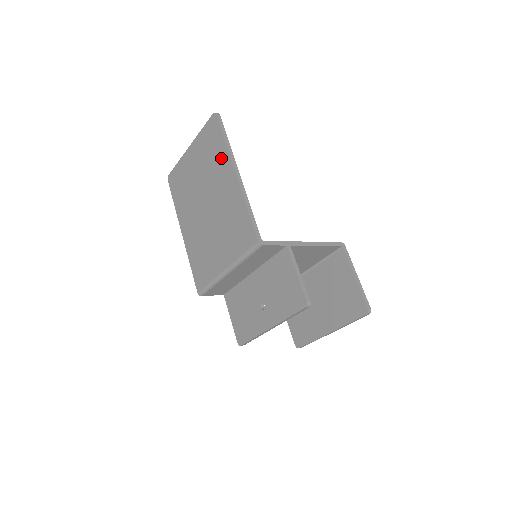
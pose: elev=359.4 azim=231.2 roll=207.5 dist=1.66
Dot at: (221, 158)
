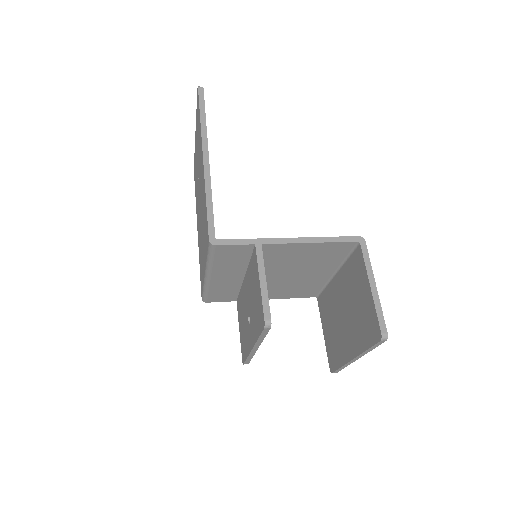
Dot at: (200, 140)
